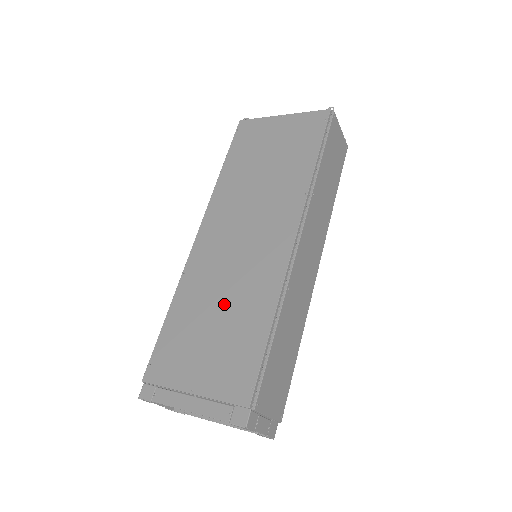
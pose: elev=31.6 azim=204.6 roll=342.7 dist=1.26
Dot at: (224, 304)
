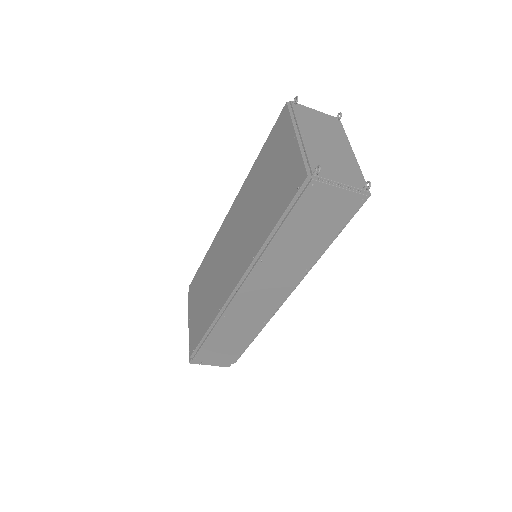
Dot at: (209, 287)
